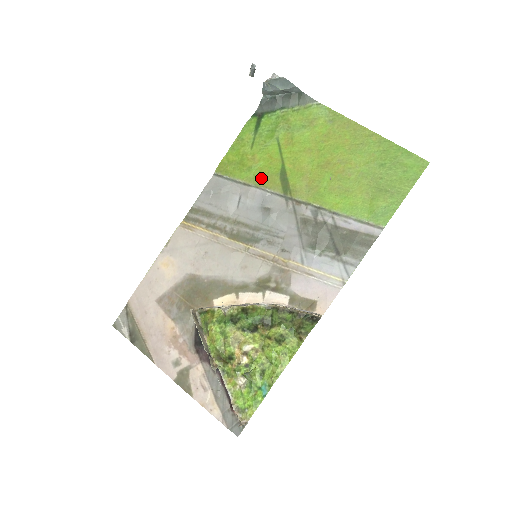
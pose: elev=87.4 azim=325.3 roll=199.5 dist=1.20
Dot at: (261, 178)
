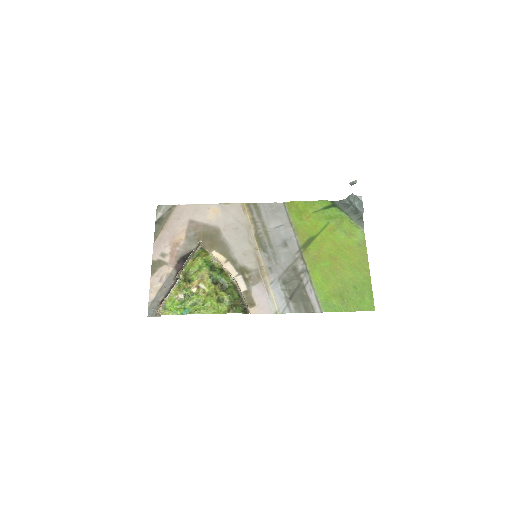
Dot at: (301, 229)
